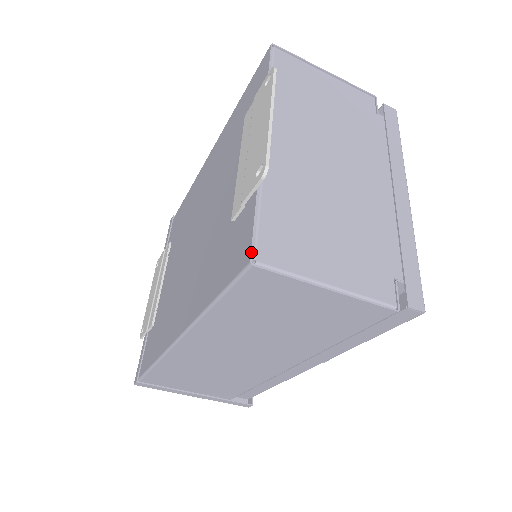
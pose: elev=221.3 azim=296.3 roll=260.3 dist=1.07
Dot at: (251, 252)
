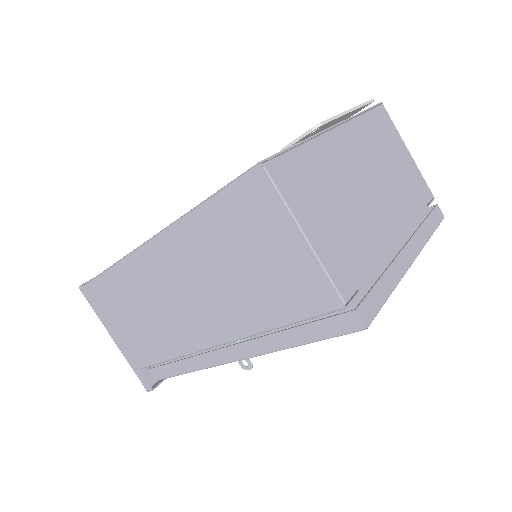
Dot at: (266, 158)
